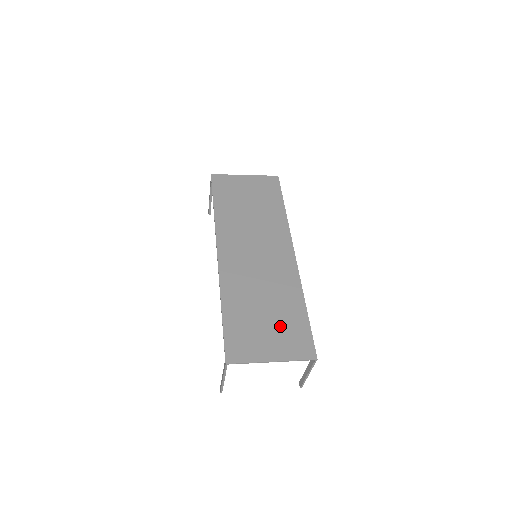
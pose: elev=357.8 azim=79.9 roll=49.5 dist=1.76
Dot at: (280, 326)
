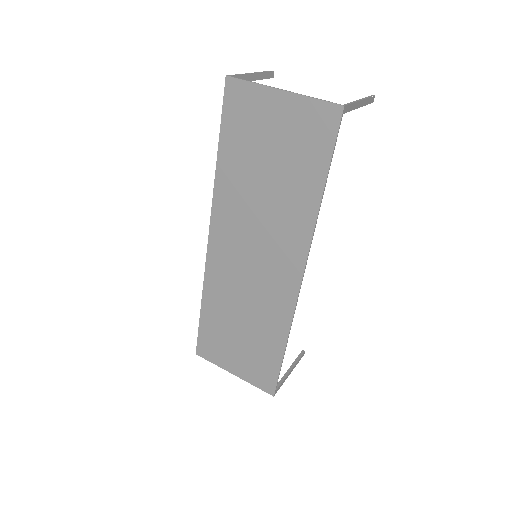
Dot at: (250, 351)
